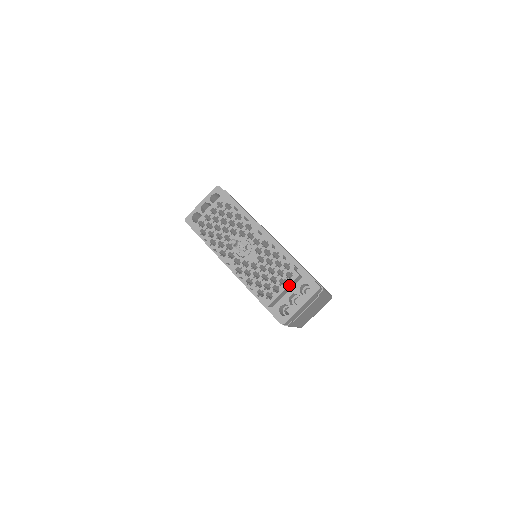
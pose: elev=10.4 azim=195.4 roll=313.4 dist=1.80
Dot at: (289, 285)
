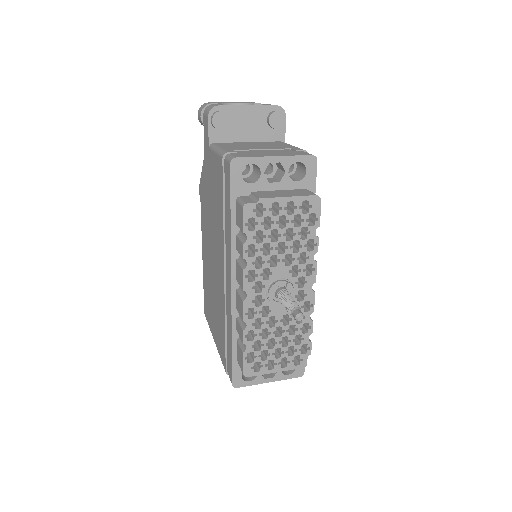
Dot at: (287, 370)
